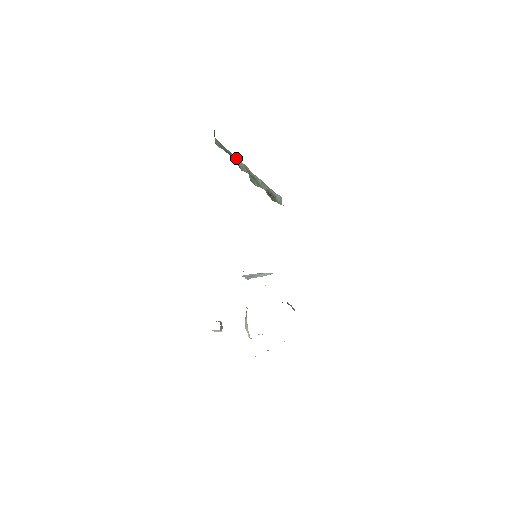
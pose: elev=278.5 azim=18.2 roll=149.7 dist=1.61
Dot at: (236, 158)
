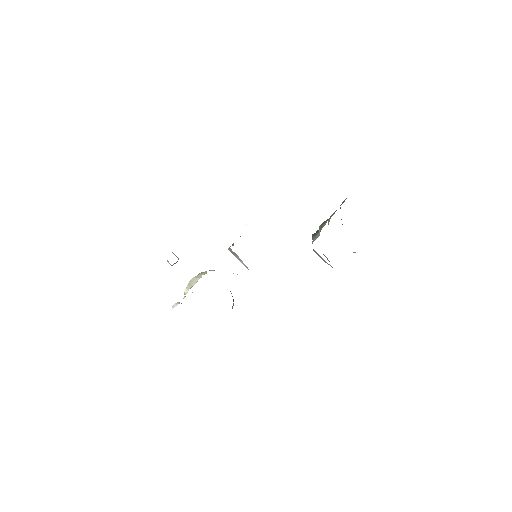
Dot at: (336, 210)
